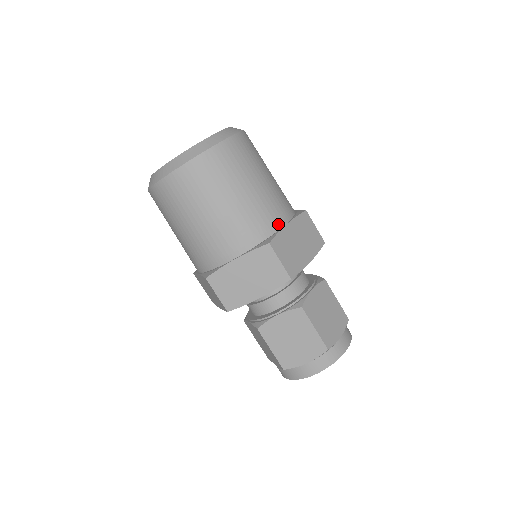
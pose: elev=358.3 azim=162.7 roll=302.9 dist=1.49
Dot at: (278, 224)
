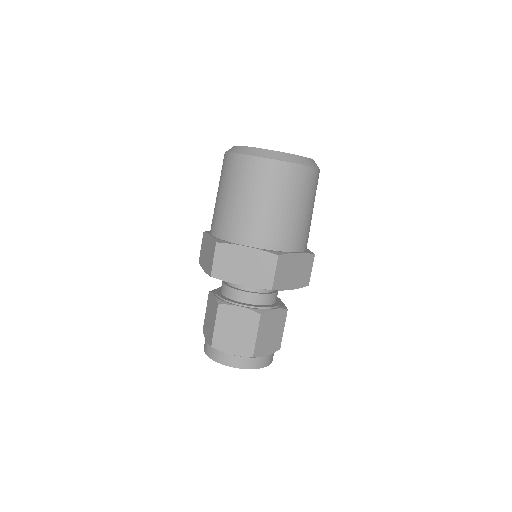
Dot at: (292, 248)
